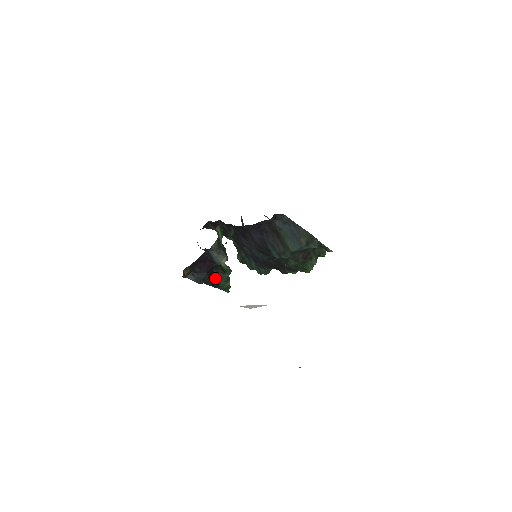
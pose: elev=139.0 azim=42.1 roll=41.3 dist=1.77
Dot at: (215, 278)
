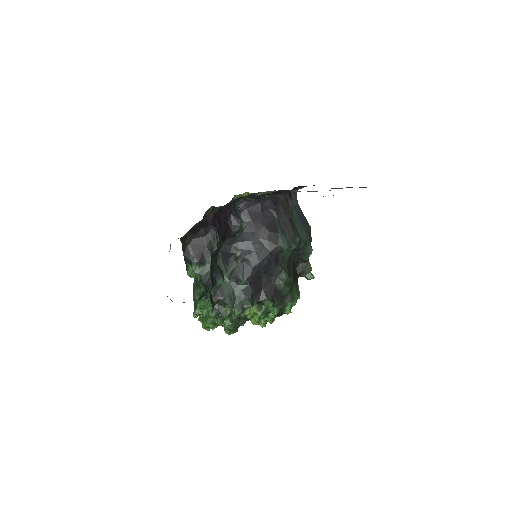
Dot at: (215, 267)
